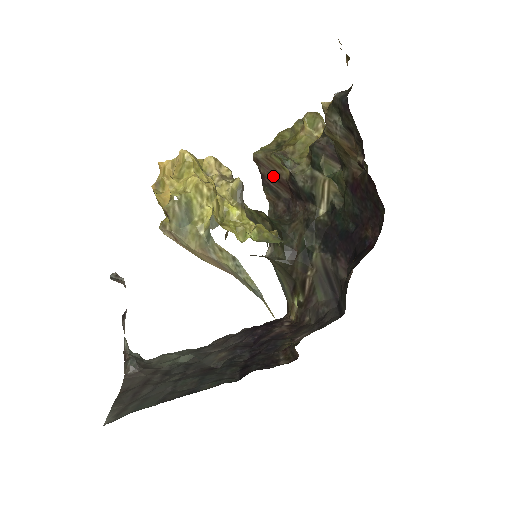
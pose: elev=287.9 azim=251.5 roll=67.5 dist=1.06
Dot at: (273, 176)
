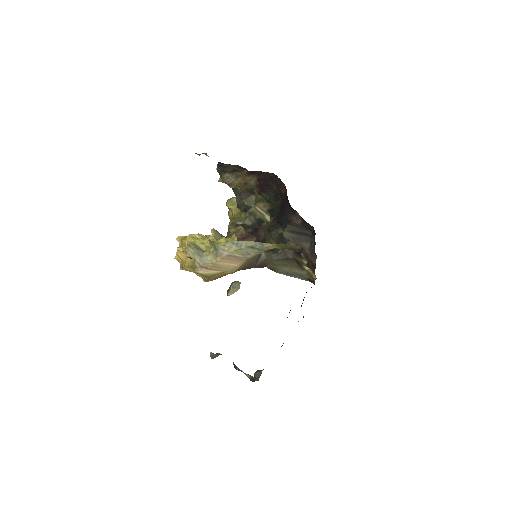
Dot at: (240, 239)
